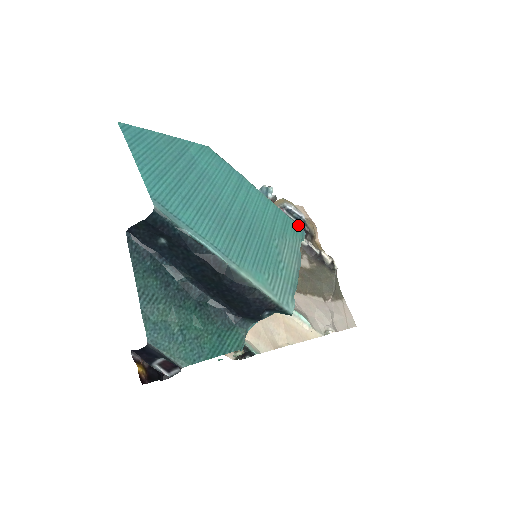
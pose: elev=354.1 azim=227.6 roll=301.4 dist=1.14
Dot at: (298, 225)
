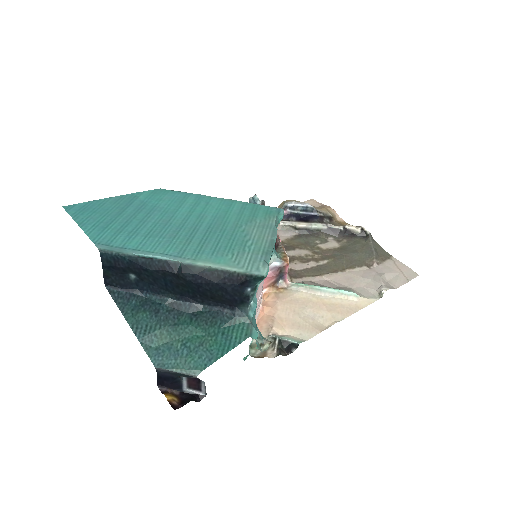
Dot at: (309, 215)
